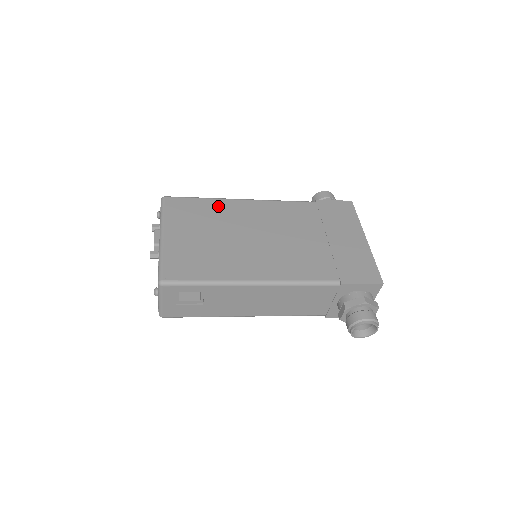
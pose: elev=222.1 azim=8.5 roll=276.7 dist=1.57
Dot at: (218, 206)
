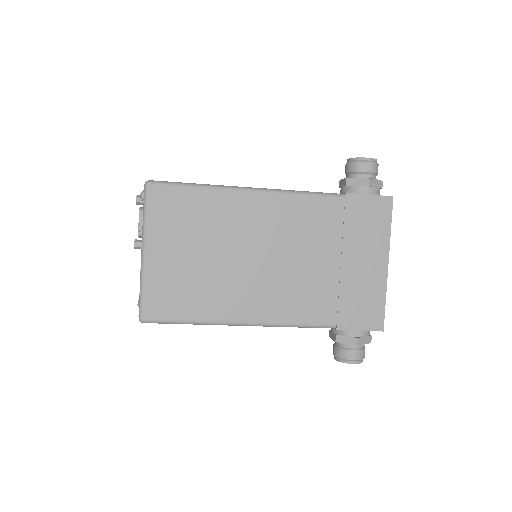
Dot at: (216, 203)
